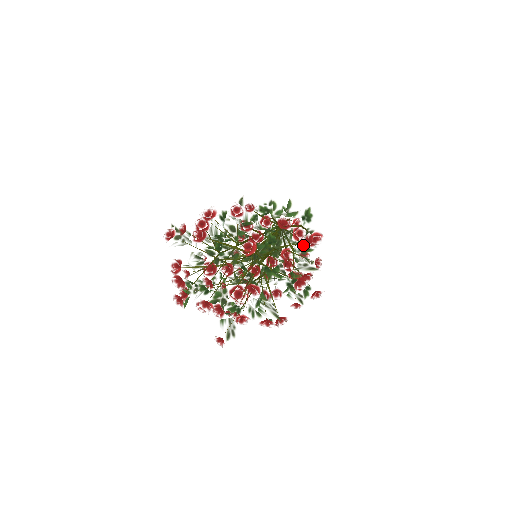
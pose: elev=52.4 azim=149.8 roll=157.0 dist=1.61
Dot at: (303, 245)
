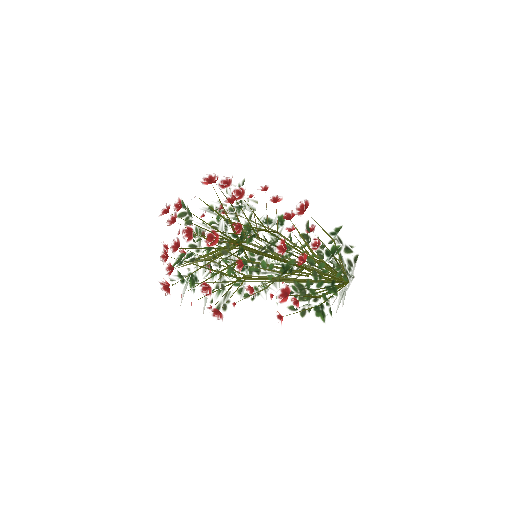
Dot at: occluded
